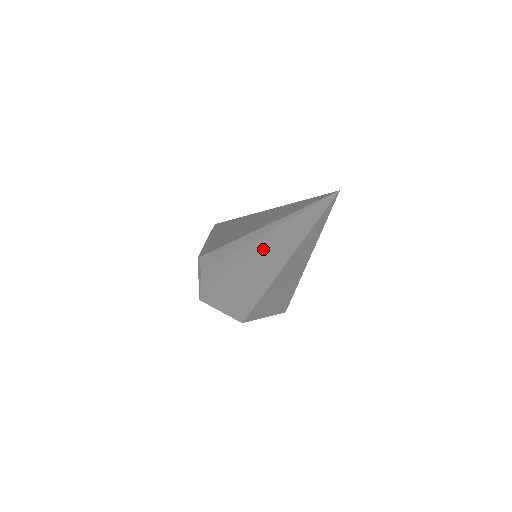
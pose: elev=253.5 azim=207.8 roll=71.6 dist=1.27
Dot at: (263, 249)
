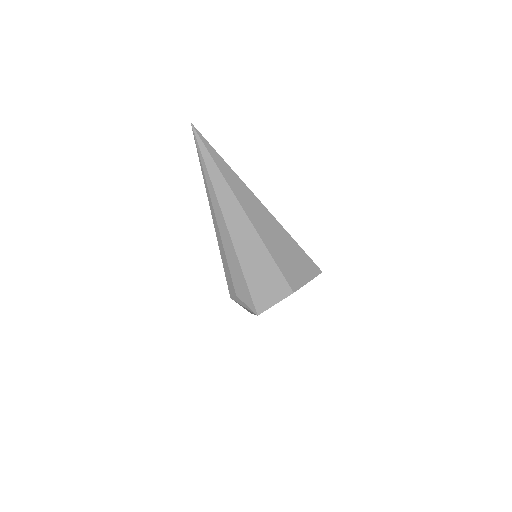
Dot at: (221, 211)
